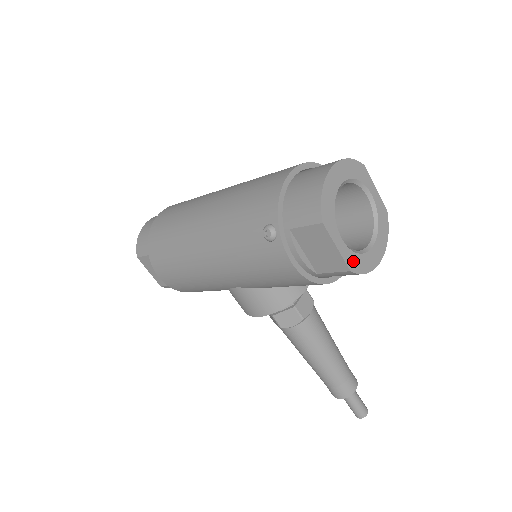
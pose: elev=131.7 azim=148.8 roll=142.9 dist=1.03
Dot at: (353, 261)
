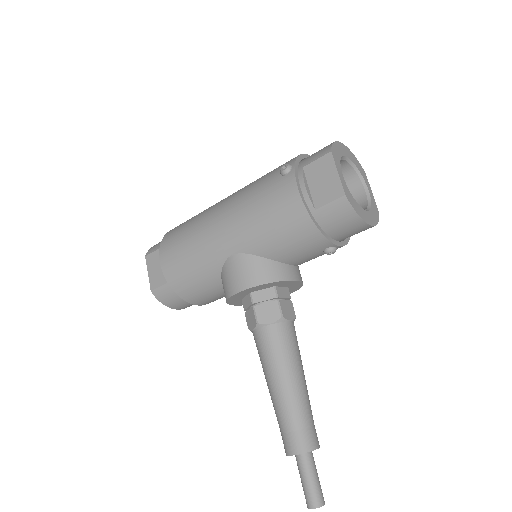
Dot at: (348, 194)
